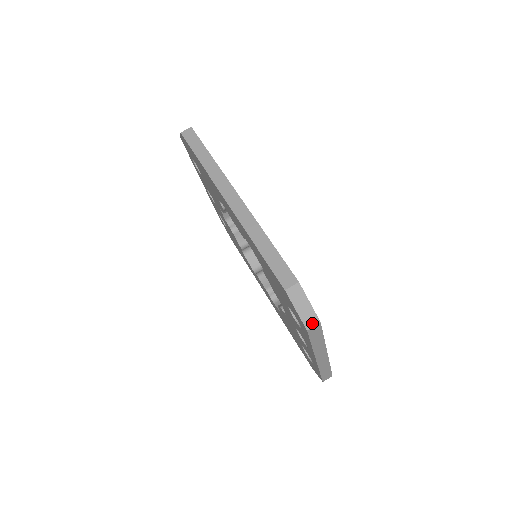
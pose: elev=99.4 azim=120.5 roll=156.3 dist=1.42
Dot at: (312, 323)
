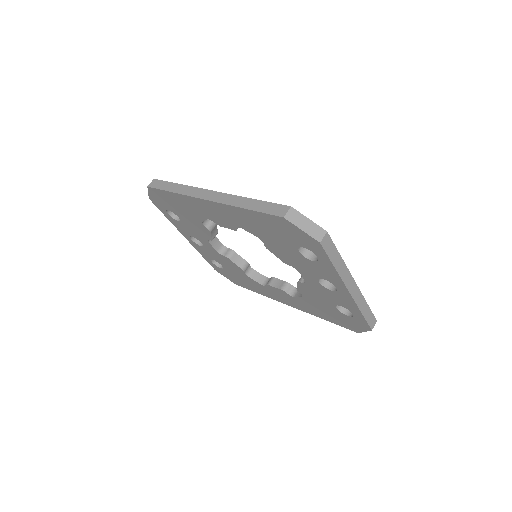
Dot at: (321, 235)
